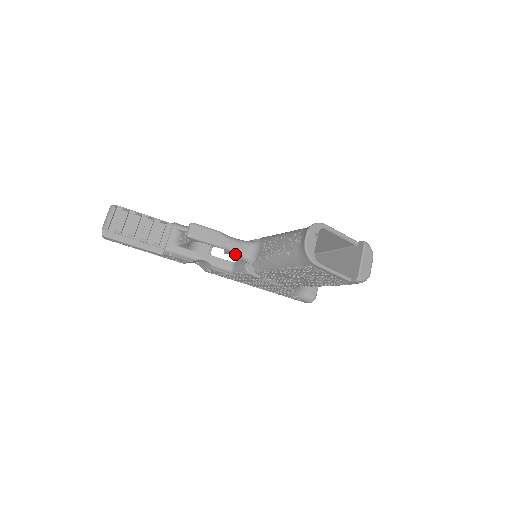
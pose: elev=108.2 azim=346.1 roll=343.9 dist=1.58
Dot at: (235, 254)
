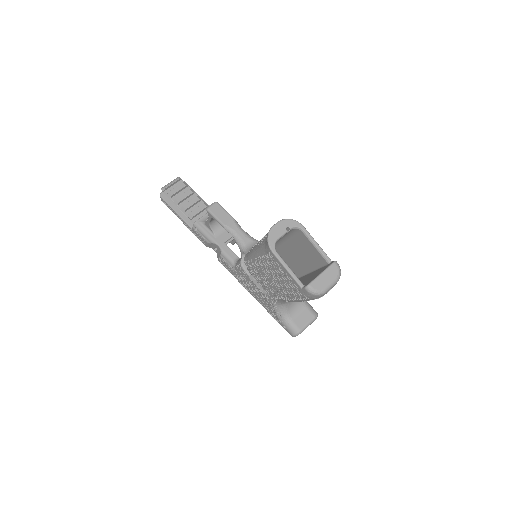
Dot at: (236, 242)
